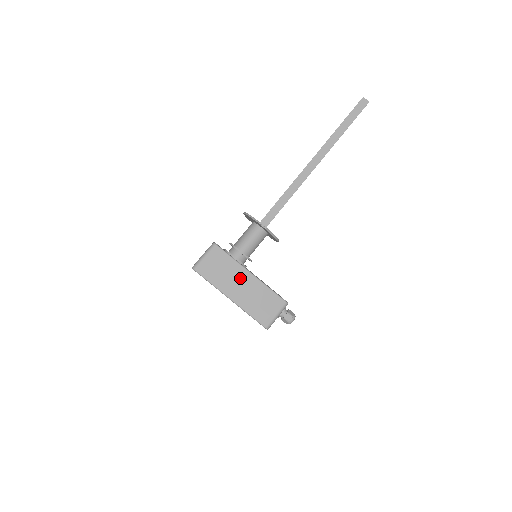
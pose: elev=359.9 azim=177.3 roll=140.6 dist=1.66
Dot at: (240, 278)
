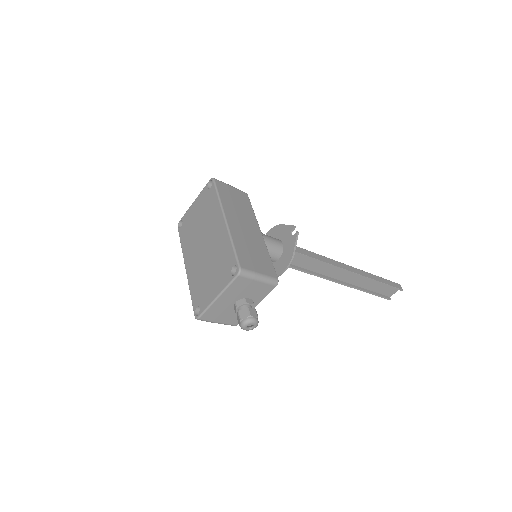
Dot at: (249, 223)
